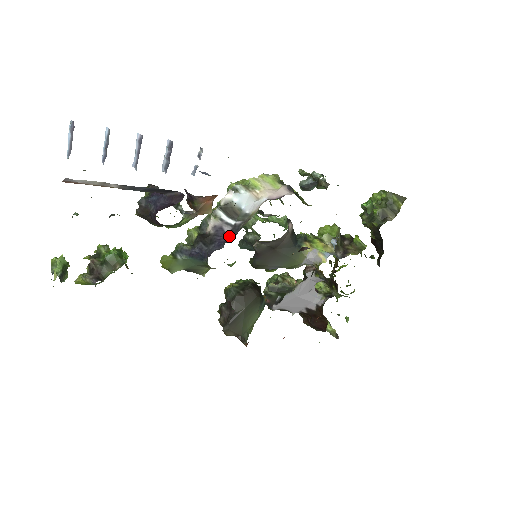
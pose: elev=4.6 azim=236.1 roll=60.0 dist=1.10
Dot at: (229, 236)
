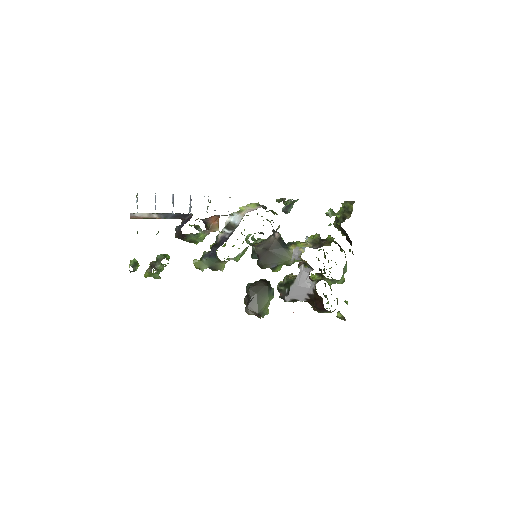
Dot at: (227, 239)
